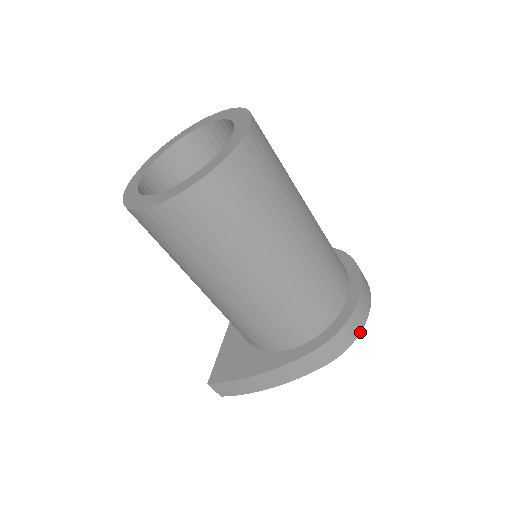
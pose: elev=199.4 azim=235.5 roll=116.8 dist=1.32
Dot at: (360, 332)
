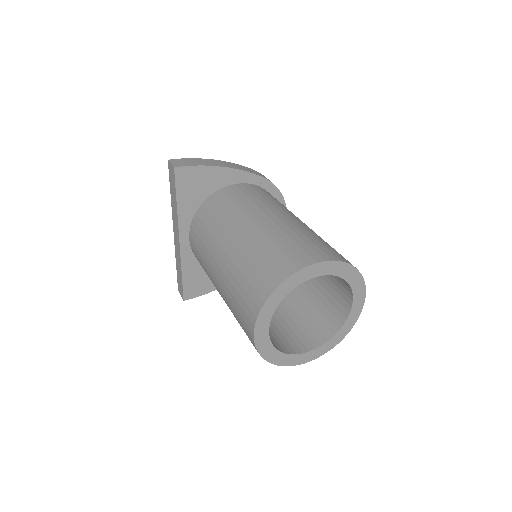
Dot at: occluded
